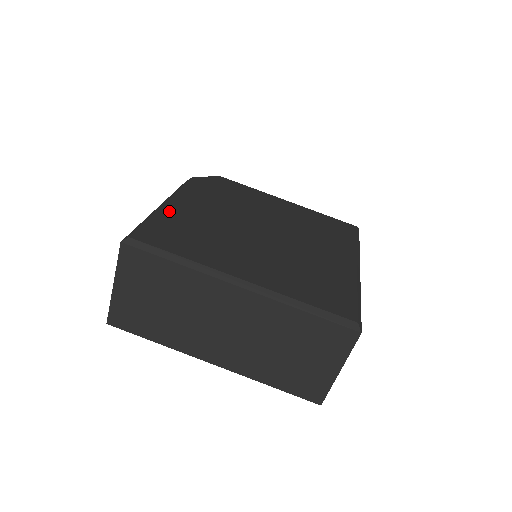
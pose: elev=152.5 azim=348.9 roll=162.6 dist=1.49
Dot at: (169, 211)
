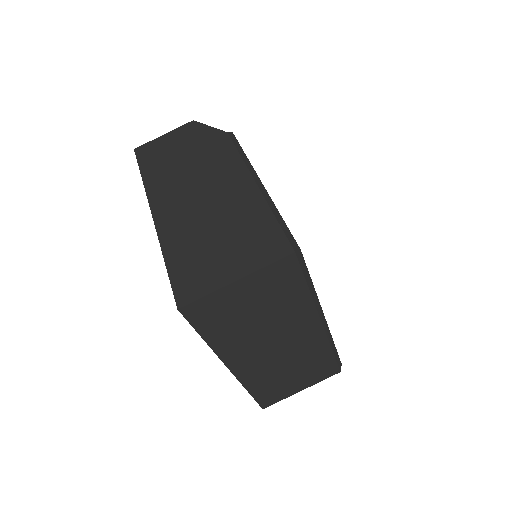
Dot at: occluded
